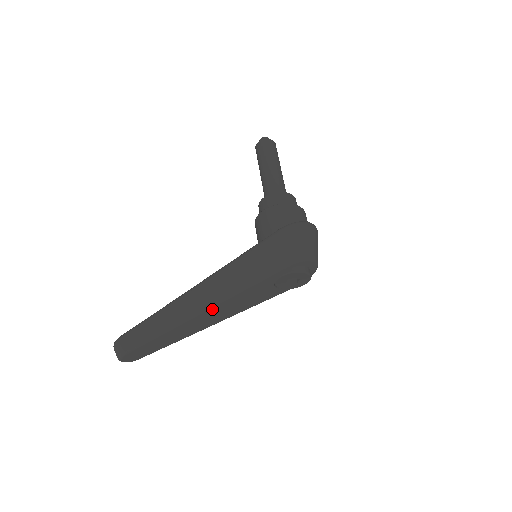
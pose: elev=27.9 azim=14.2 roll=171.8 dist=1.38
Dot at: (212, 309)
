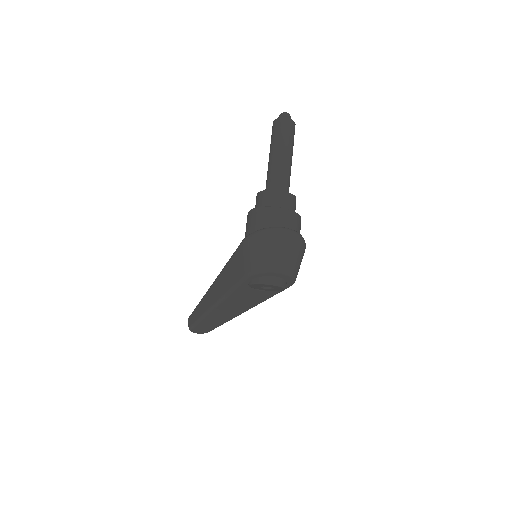
Dot at: (219, 307)
